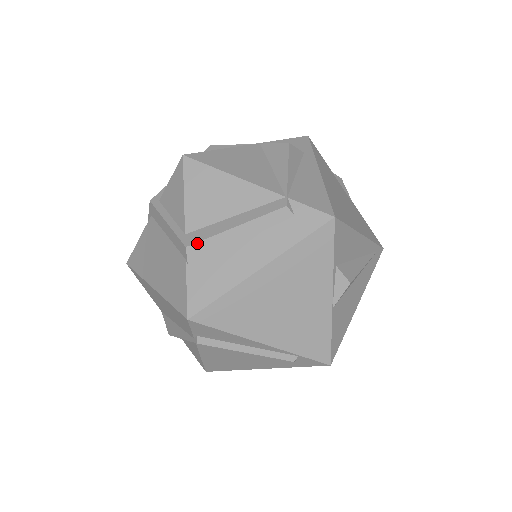
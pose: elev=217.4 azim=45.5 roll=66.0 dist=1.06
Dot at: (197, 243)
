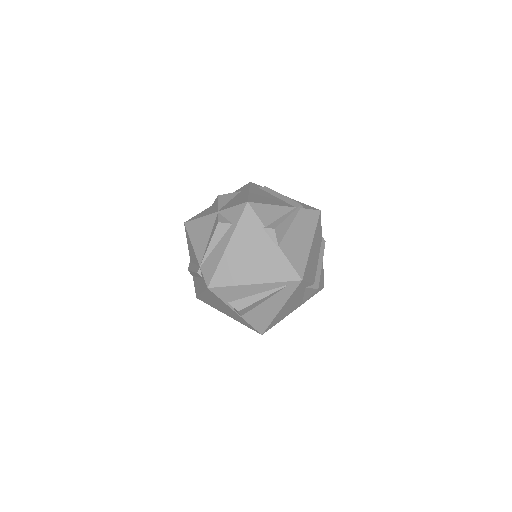
Dot at: (189, 271)
